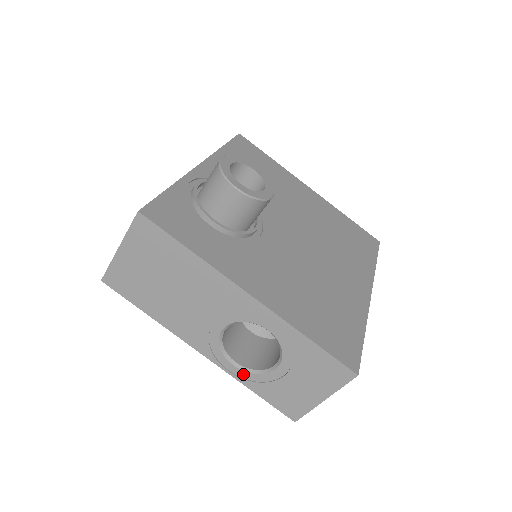
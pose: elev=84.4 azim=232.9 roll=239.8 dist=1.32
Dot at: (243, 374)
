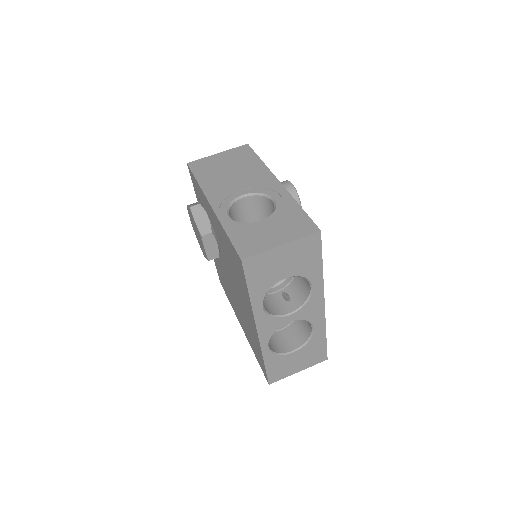
Dot at: (230, 222)
